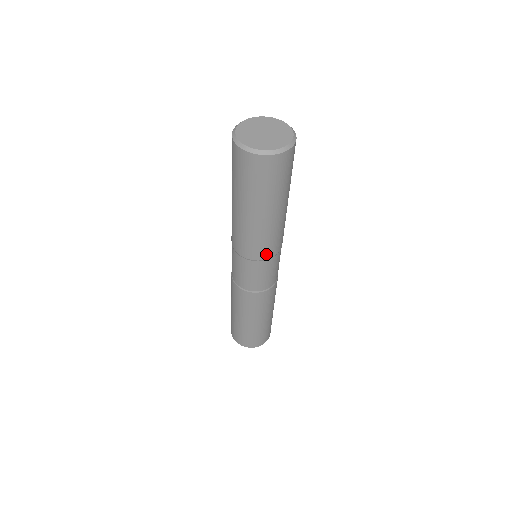
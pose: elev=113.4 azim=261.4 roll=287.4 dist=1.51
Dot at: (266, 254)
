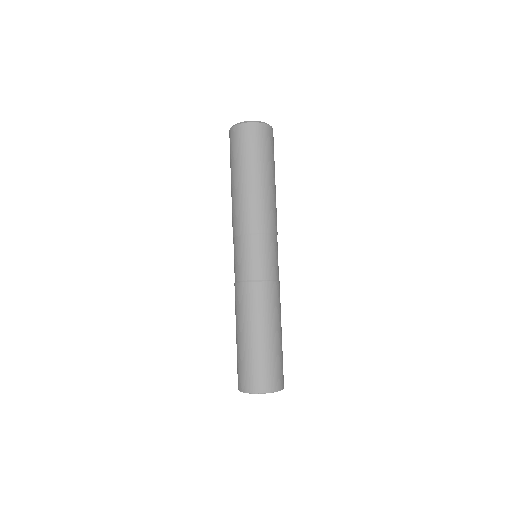
Dot at: (268, 226)
